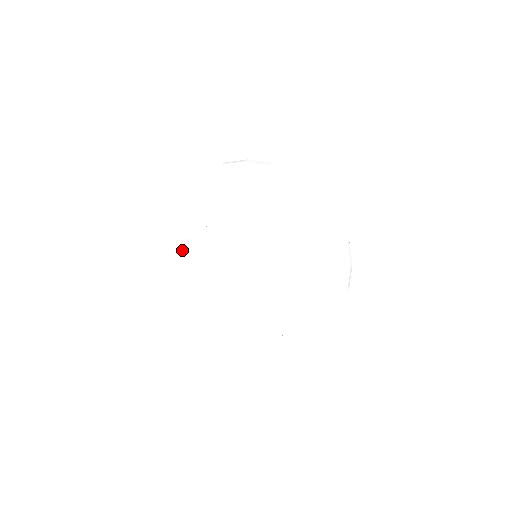
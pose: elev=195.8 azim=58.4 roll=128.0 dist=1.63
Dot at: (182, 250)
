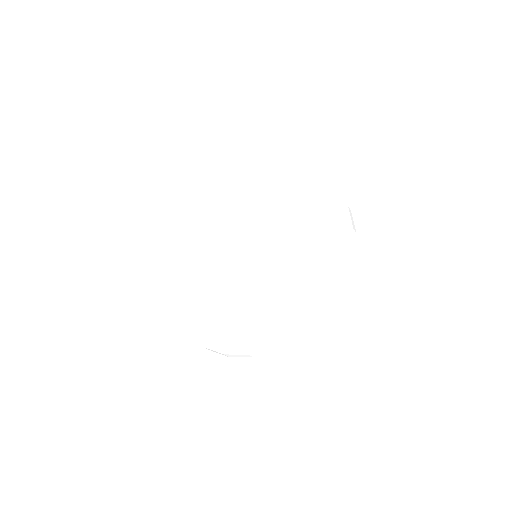
Dot at: (181, 273)
